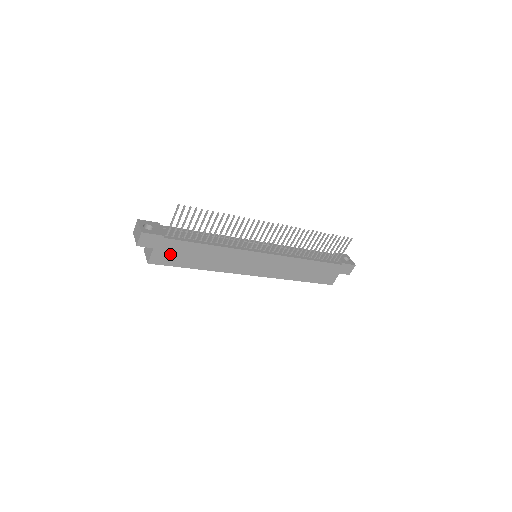
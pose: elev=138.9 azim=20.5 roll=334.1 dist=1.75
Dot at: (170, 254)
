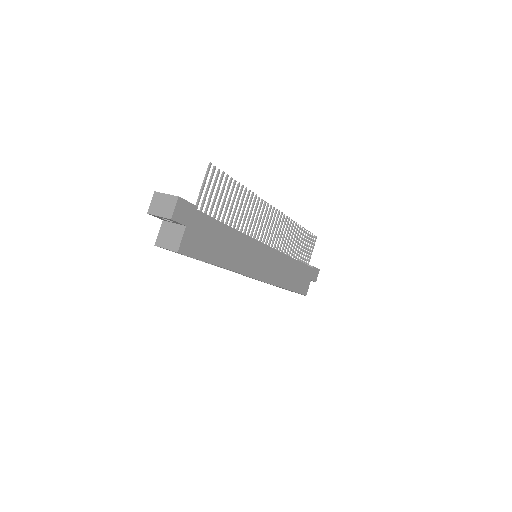
Dot at: (199, 238)
